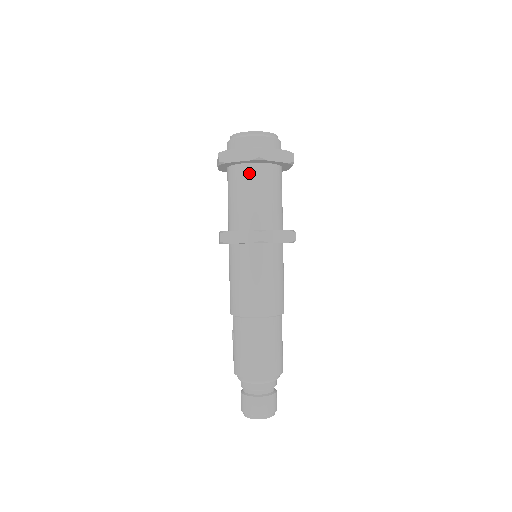
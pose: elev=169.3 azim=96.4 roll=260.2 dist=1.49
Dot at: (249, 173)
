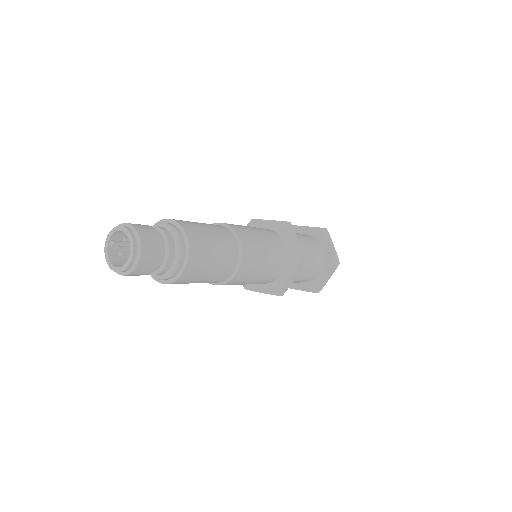
Dot at: occluded
